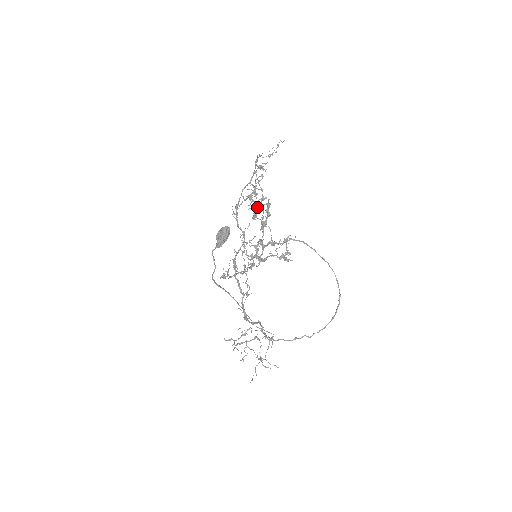
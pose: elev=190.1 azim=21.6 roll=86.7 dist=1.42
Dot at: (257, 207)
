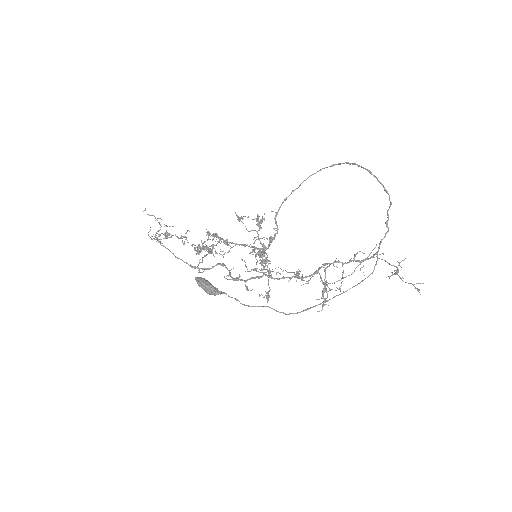
Dot at: occluded
